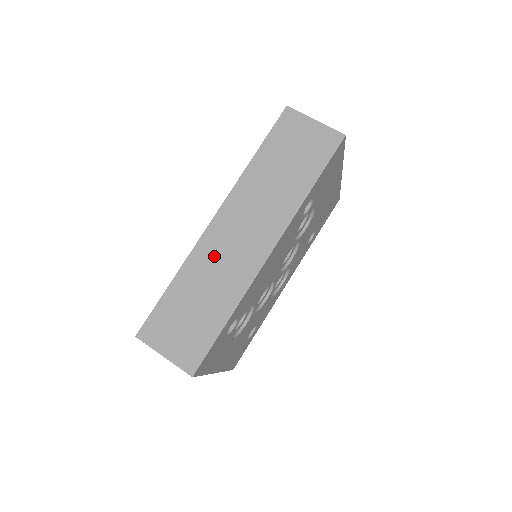
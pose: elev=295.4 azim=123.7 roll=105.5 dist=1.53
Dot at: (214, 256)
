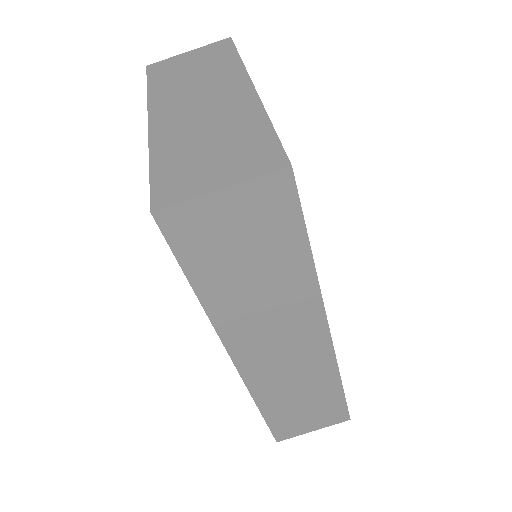
Dot at: (275, 377)
